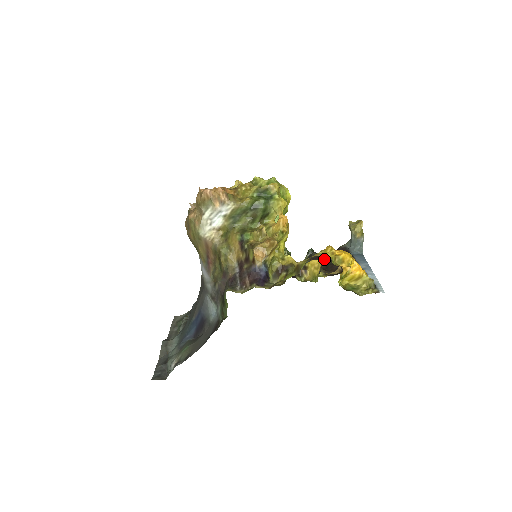
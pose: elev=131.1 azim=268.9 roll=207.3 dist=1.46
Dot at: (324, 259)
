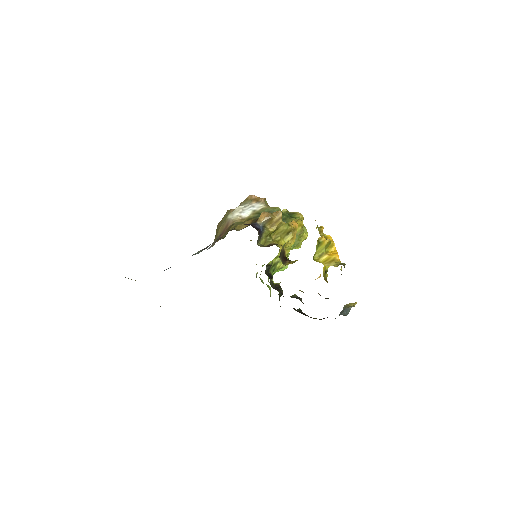
Dot at: occluded
